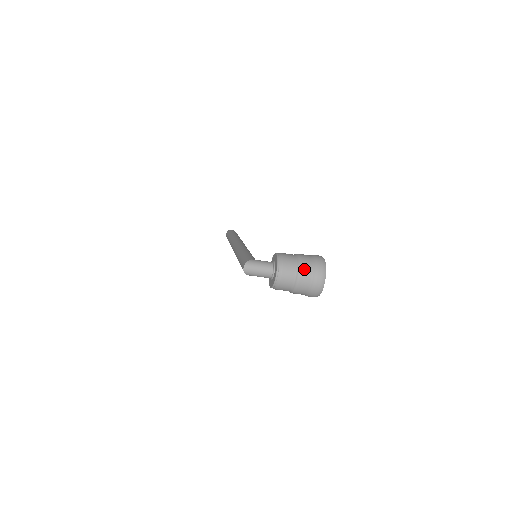
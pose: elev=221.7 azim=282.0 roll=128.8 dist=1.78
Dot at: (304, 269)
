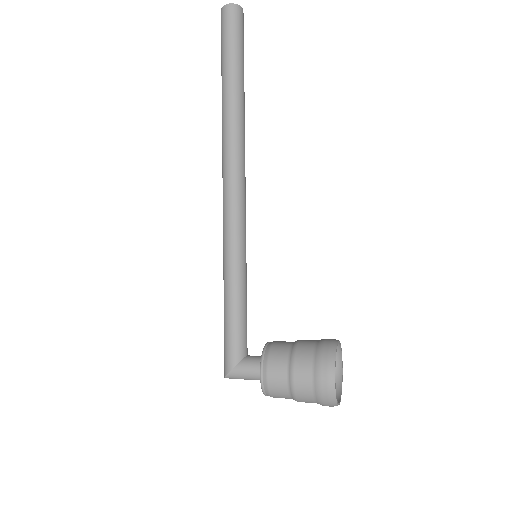
Dot at: occluded
